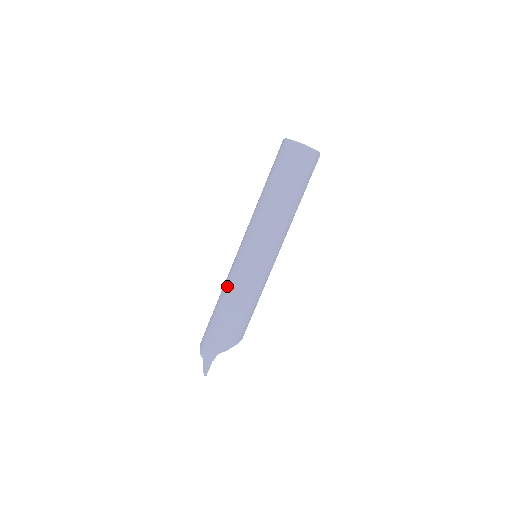
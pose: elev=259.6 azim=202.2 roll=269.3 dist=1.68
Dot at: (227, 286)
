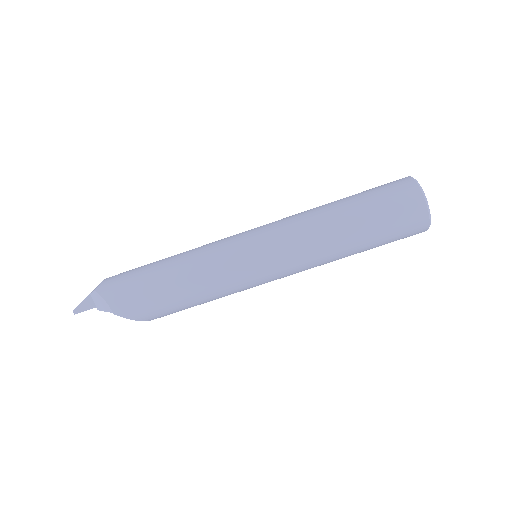
Dot at: (196, 256)
